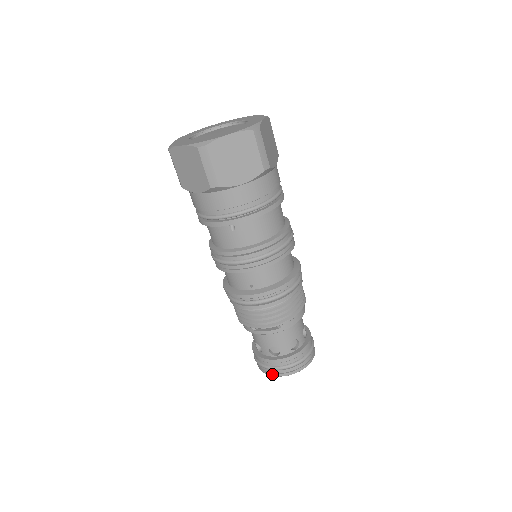
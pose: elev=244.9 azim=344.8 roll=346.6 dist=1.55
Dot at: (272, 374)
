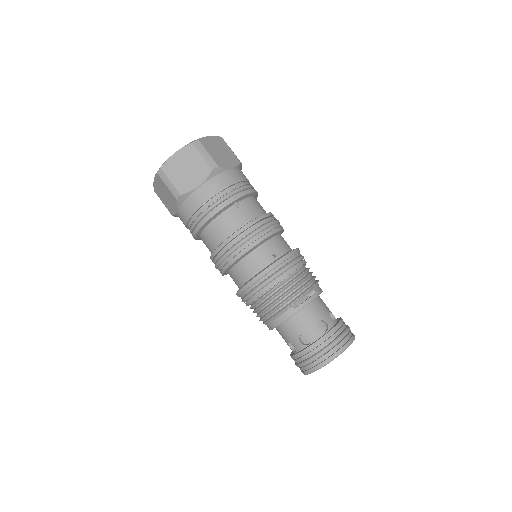
Dot at: (335, 354)
